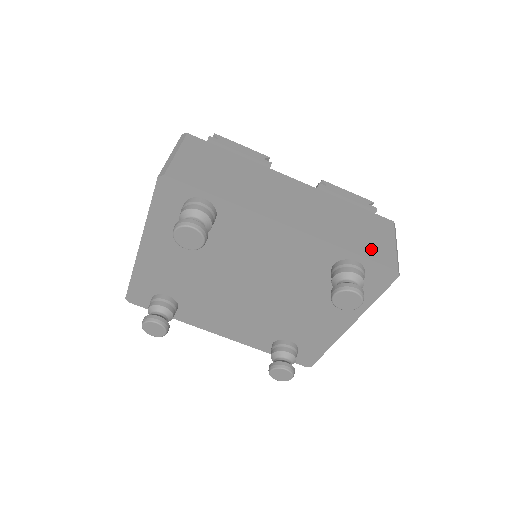
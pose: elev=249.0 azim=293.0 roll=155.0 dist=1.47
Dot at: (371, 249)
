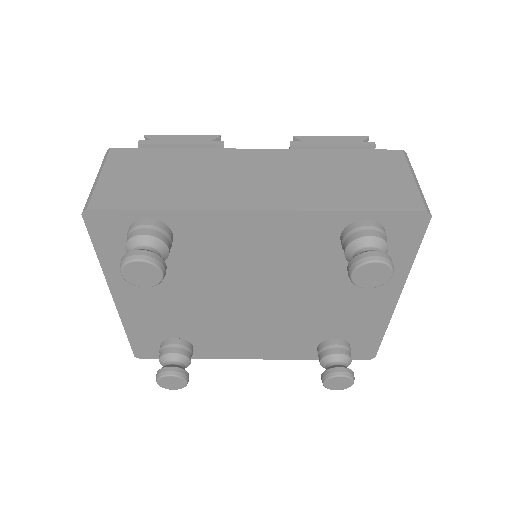
Dot at: (381, 197)
